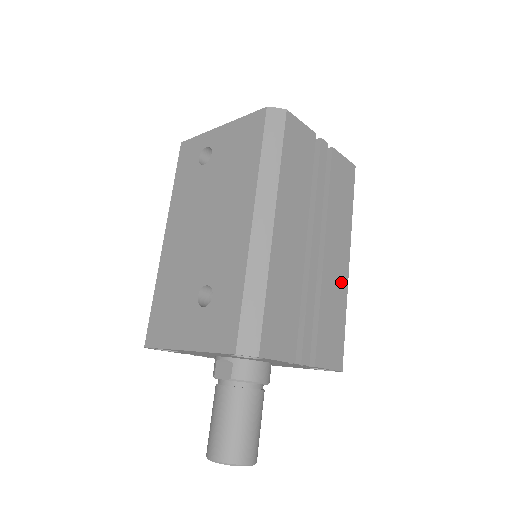
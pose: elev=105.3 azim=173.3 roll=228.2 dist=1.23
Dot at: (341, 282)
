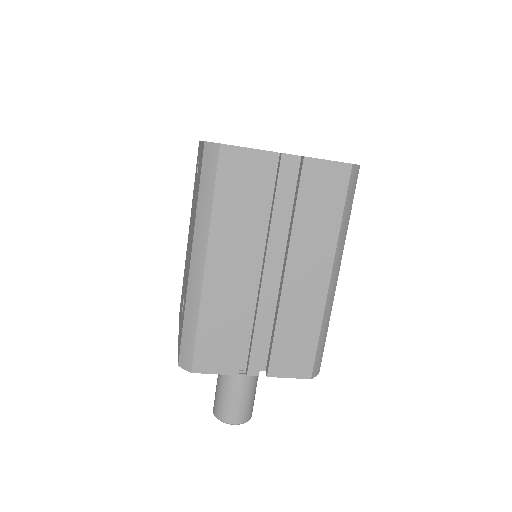
Dot at: (314, 300)
